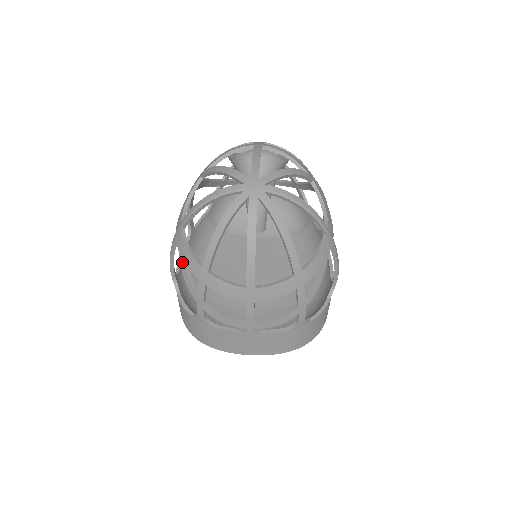
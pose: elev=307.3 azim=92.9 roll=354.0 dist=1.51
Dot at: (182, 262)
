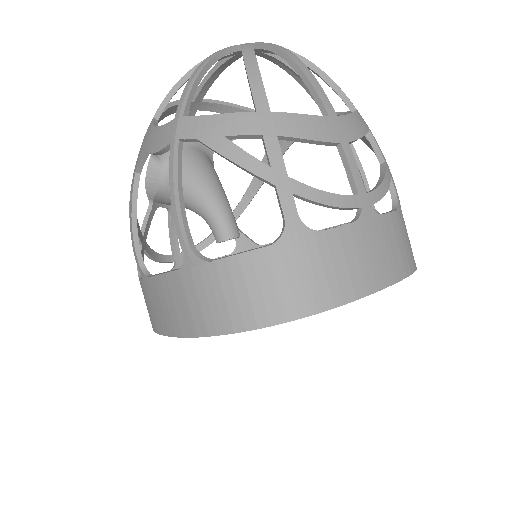
Dot at: (216, 141)
